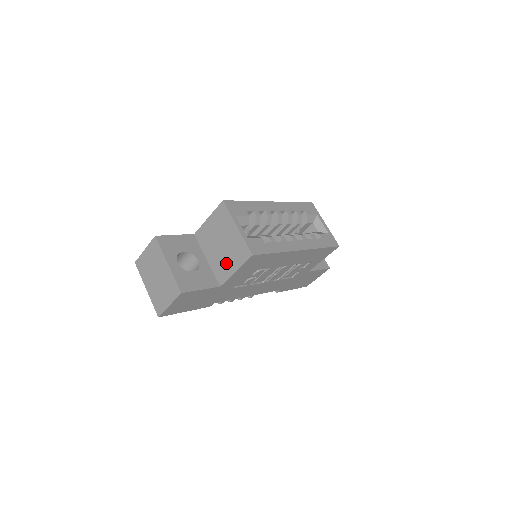
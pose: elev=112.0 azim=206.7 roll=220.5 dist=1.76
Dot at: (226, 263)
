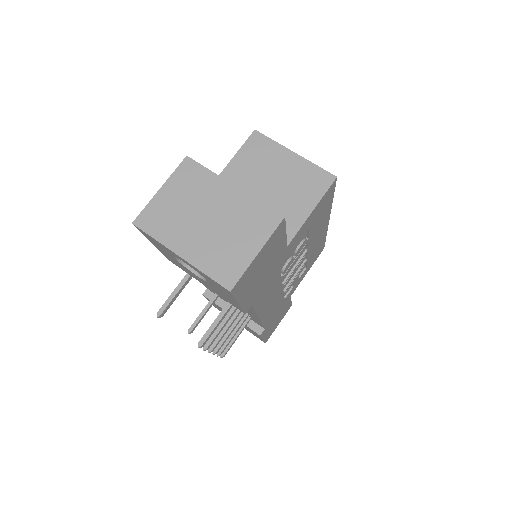
Dot at: (289, 207)
